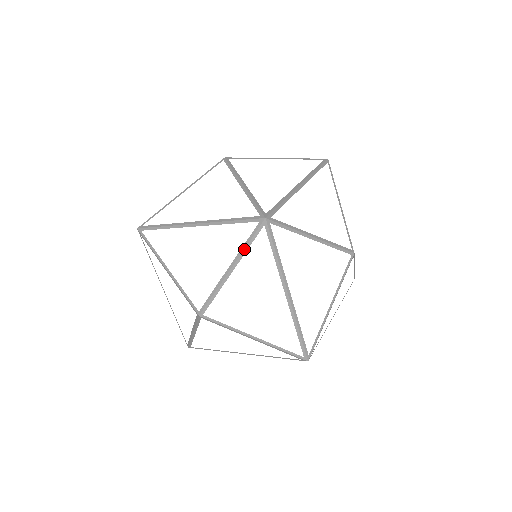
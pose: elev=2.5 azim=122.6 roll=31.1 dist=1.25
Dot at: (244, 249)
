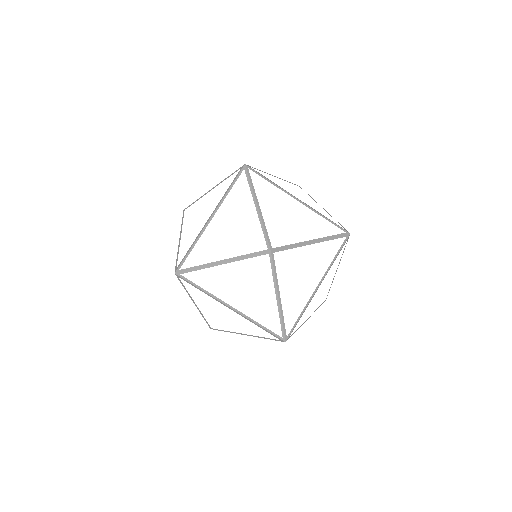
Dot at: (186, 291)
